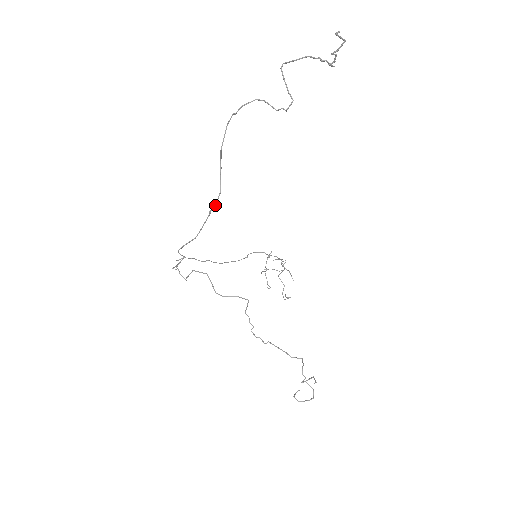
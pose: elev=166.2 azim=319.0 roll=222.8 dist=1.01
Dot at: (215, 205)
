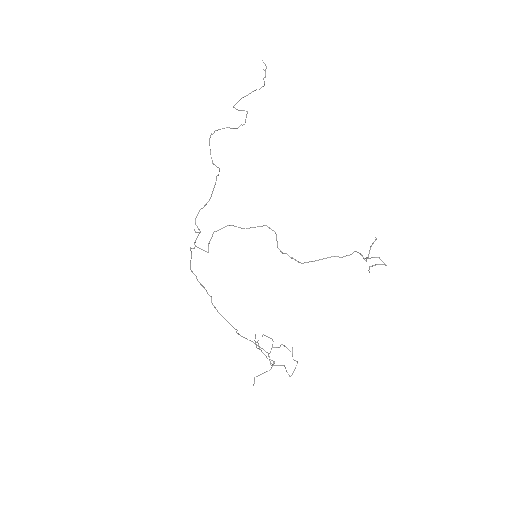
Dot at: occluded
